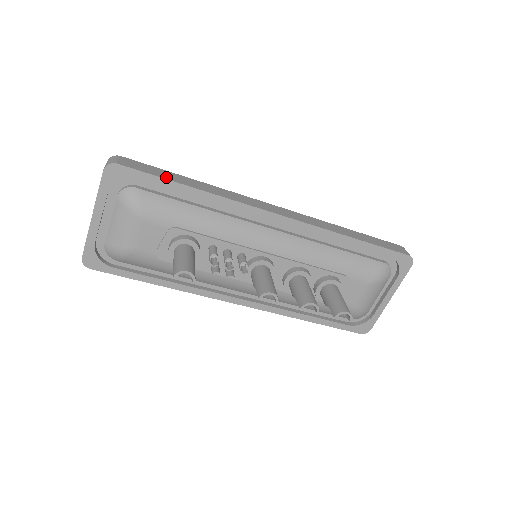
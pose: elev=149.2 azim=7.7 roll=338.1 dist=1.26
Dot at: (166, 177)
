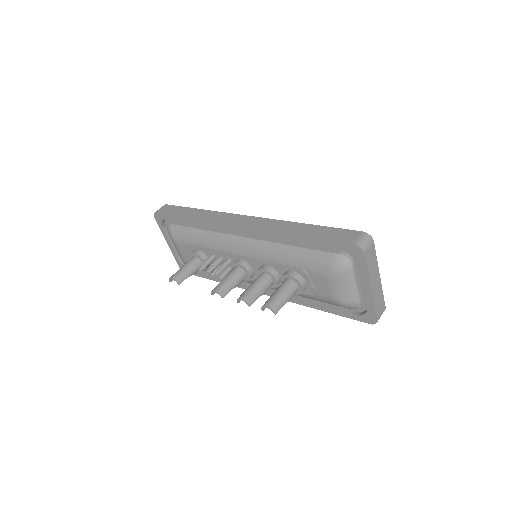
Dot at: (178, 214)
